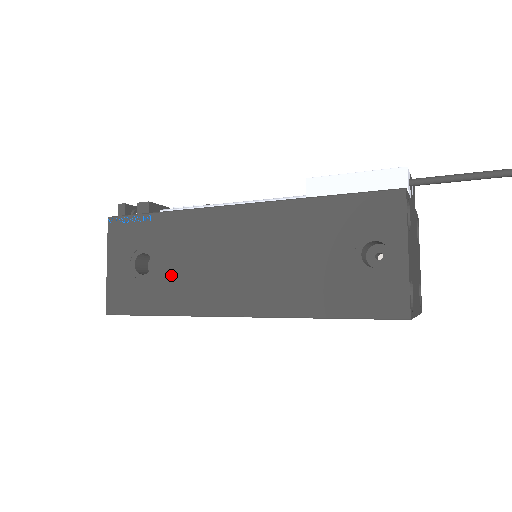
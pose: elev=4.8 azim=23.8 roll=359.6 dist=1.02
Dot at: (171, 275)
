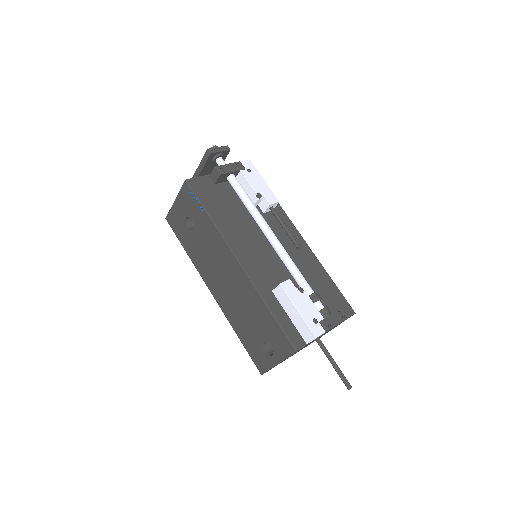
Dot at: (198, 245)
